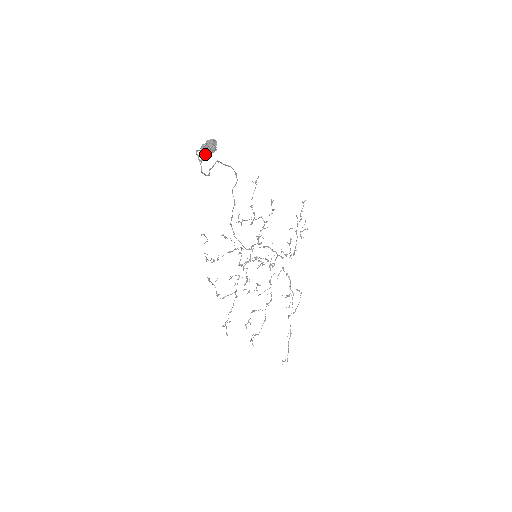
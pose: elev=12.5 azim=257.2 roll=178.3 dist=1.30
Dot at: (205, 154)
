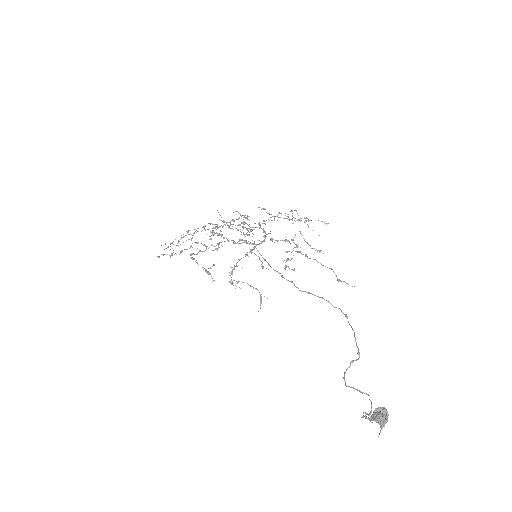
Dot at: occluded
